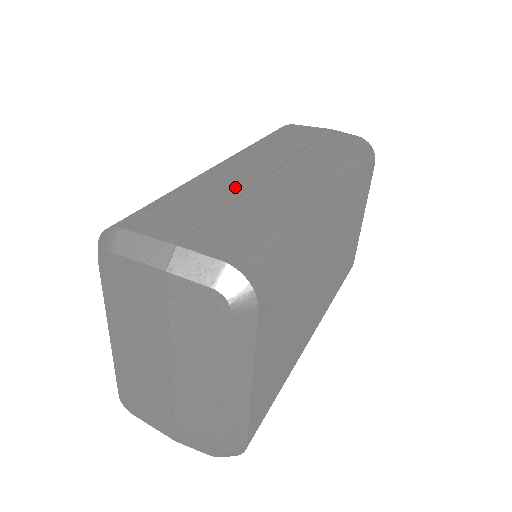
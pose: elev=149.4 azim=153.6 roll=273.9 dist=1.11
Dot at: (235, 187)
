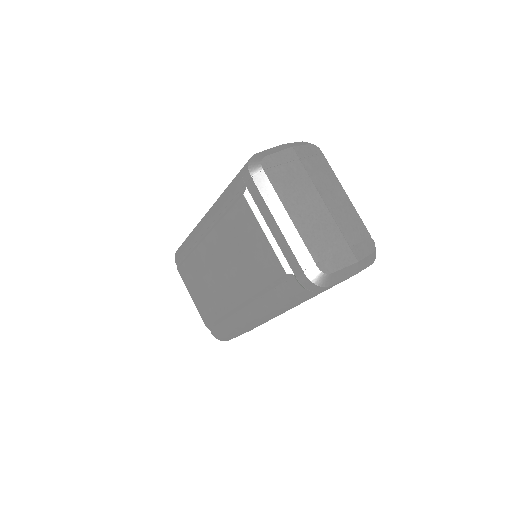
Dot at: occluded
